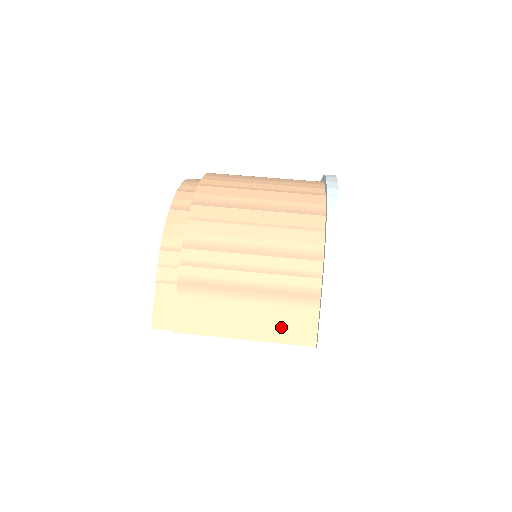
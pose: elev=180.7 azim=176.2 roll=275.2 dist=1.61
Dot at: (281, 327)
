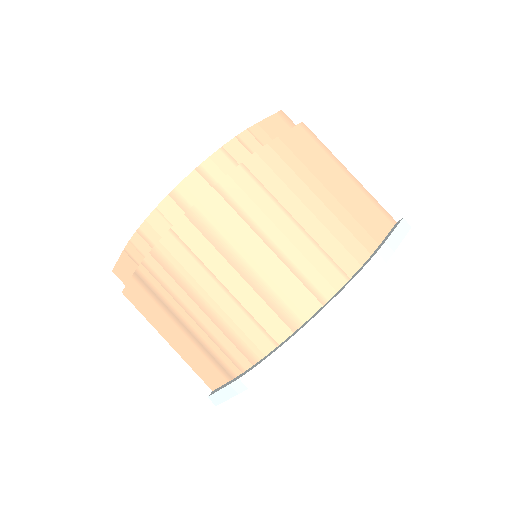
Dot at: (195, 362)
